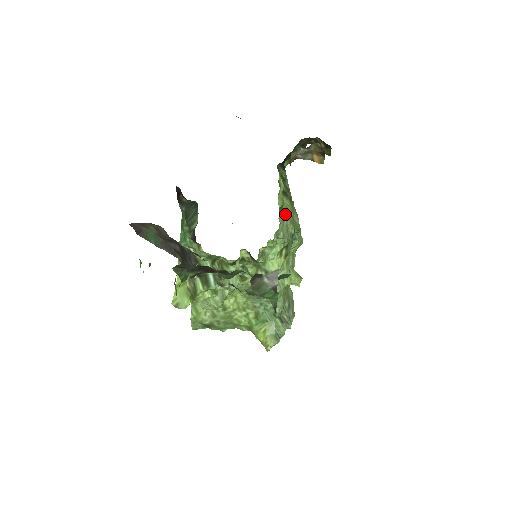
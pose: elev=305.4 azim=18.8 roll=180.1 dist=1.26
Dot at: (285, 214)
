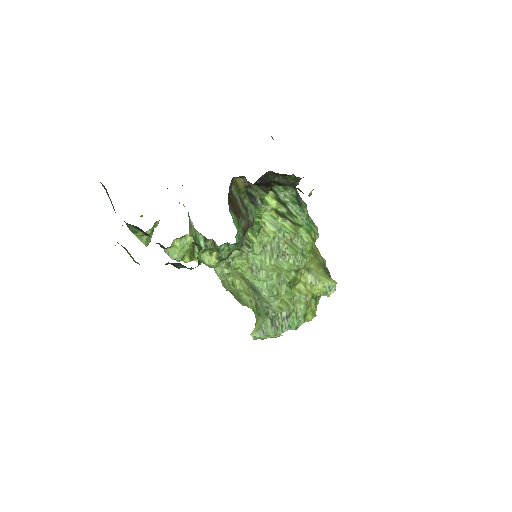
Dot at: (277, 232)
